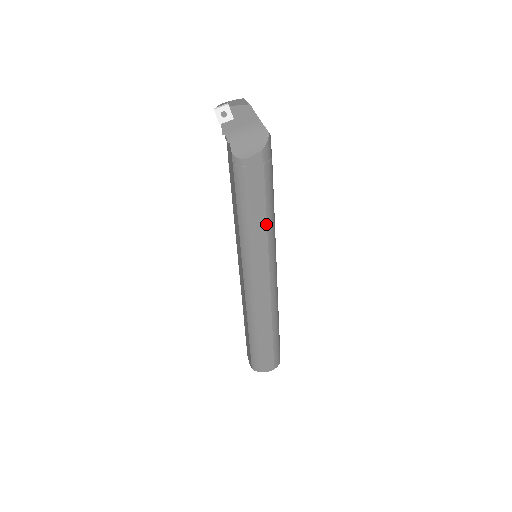
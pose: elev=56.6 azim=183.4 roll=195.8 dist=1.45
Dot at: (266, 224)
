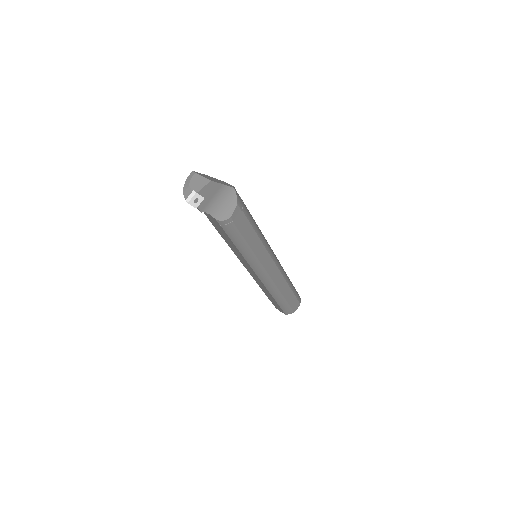
Dot at: (259, 240)
